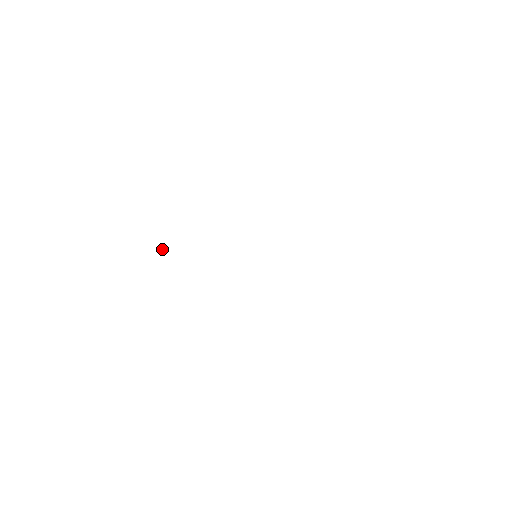
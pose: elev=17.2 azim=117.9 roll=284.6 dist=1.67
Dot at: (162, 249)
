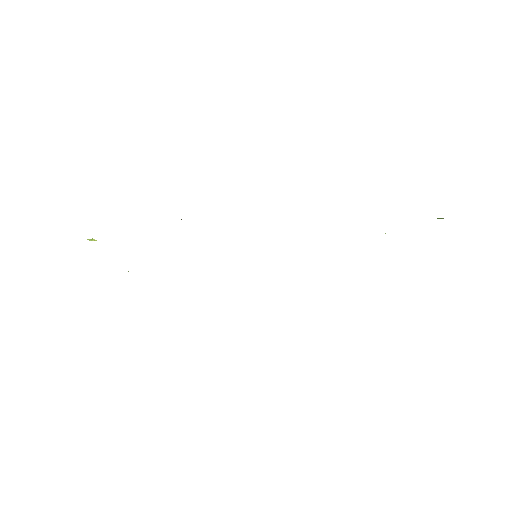
Dot at: (87, 239)
